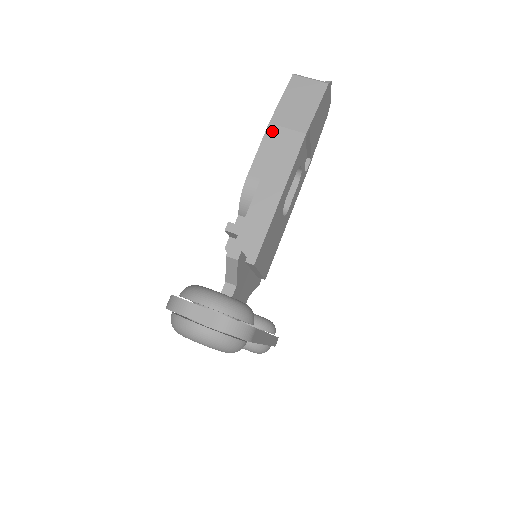
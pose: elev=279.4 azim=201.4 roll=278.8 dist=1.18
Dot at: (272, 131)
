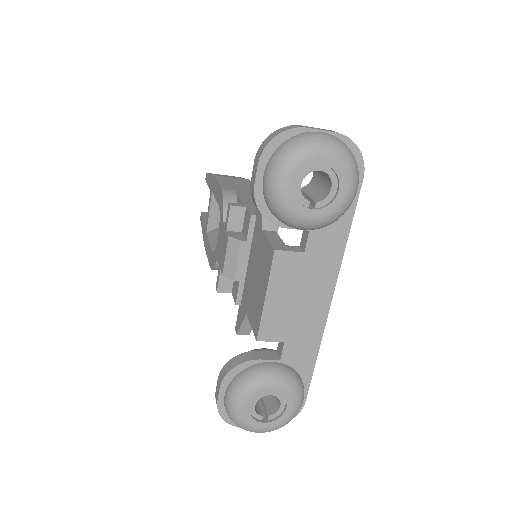
Dot at: (220, 177)
